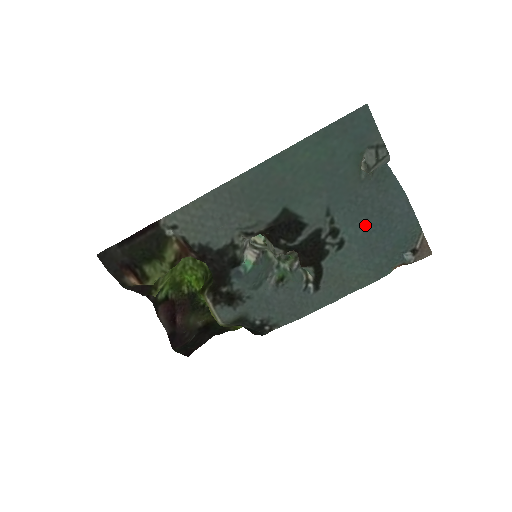
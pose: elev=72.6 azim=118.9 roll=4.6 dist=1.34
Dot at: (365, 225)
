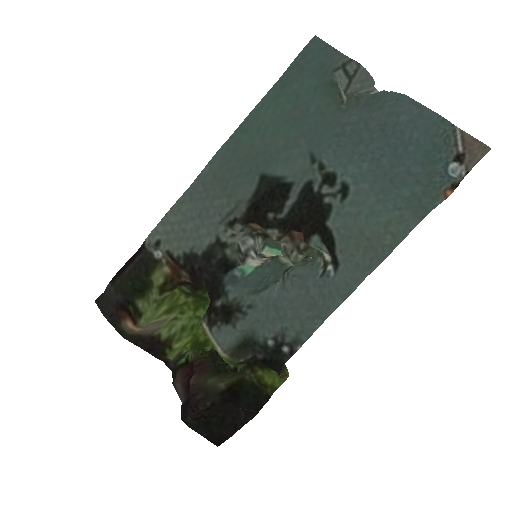
Dot at: (368, 154)
